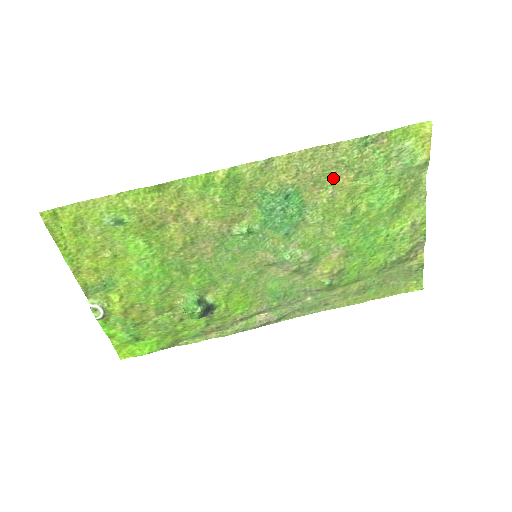
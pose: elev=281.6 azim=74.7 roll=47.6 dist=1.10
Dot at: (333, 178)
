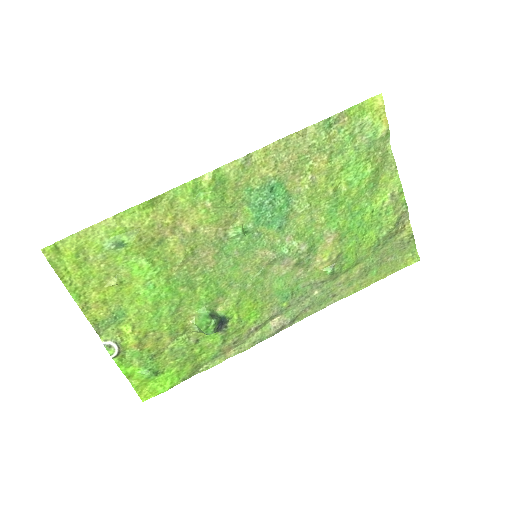
Dot at: (309, 163)
